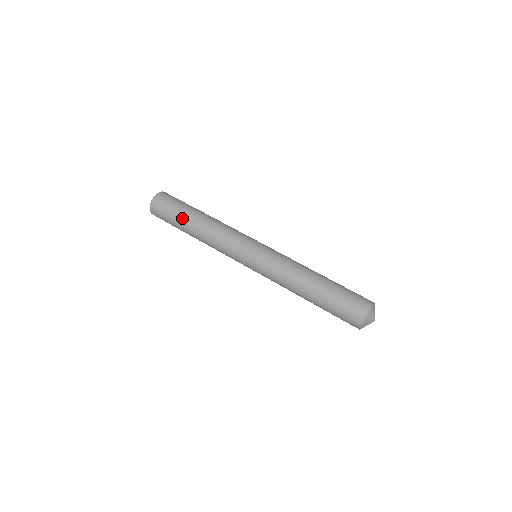
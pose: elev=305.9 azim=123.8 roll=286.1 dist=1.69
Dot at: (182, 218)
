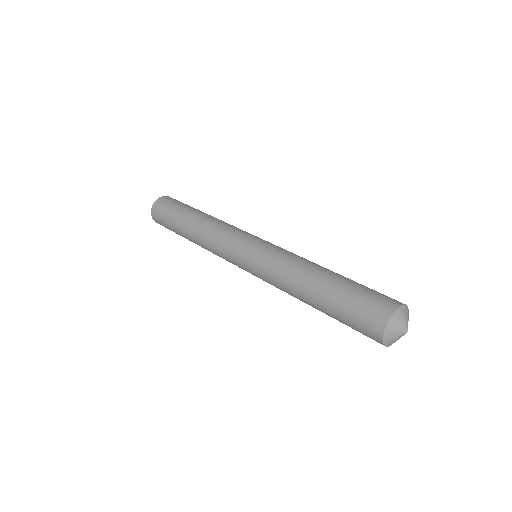
Dot at: (191, 208)
